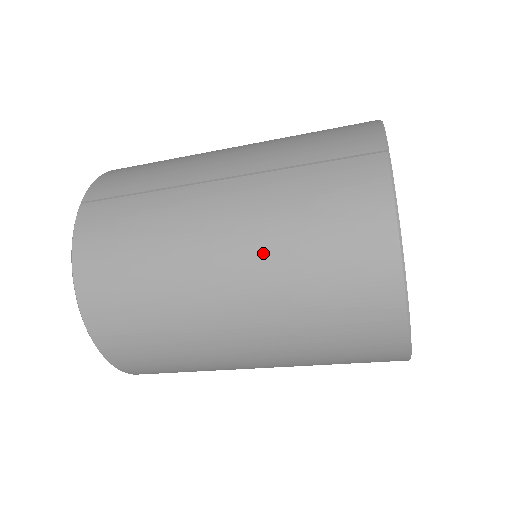
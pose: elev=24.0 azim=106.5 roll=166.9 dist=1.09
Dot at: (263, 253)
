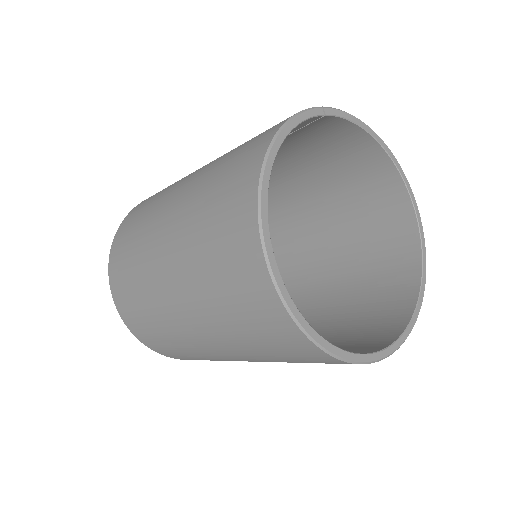
Dot at: (203, 174)
